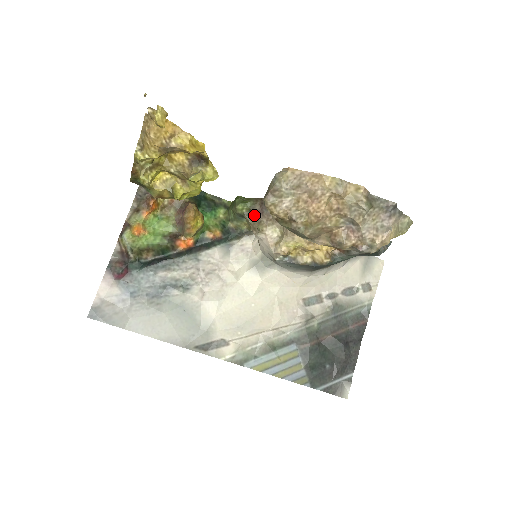
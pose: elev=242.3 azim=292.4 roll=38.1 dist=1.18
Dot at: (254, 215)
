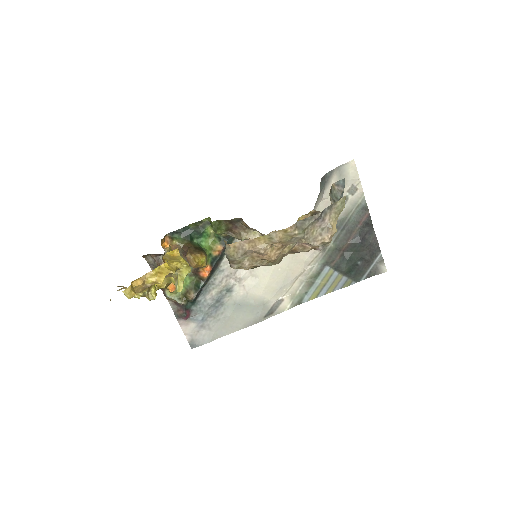
Dot at: (232, 231)
